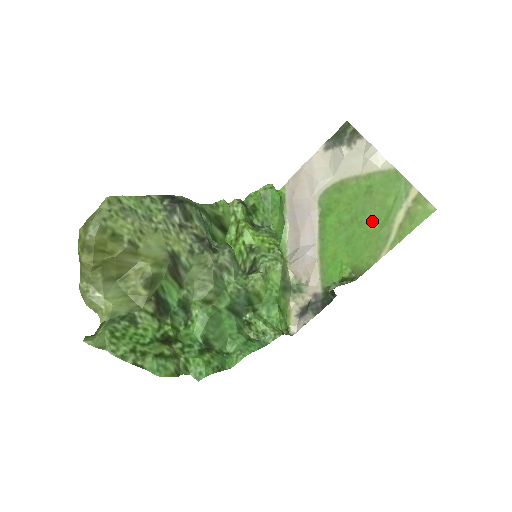
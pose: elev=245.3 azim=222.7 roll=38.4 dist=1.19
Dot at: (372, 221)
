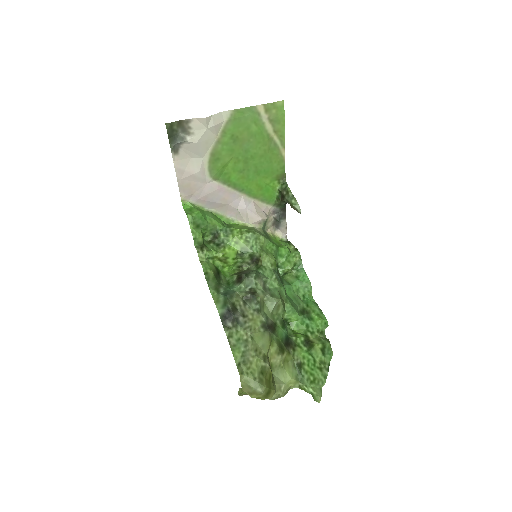
Dot at: (257, 149)
